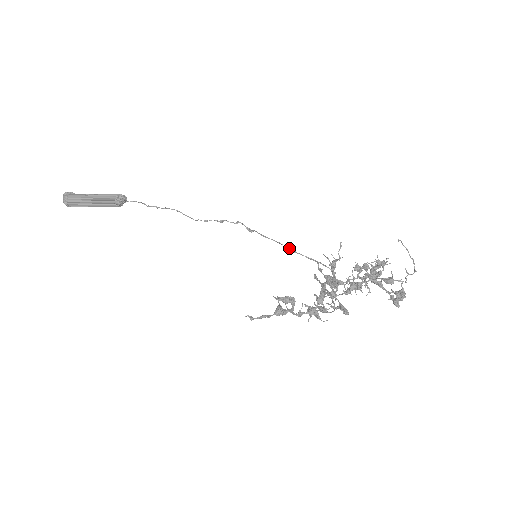
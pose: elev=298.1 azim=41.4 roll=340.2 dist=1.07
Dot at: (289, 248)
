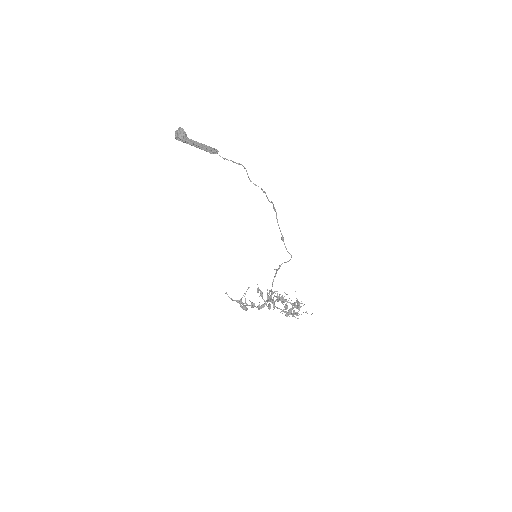
Dot at: (283, 237)
